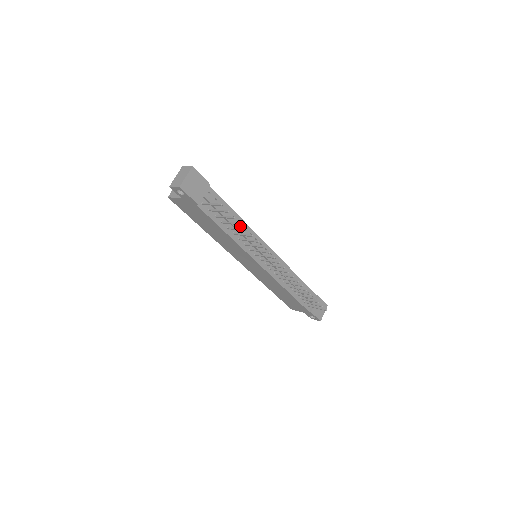
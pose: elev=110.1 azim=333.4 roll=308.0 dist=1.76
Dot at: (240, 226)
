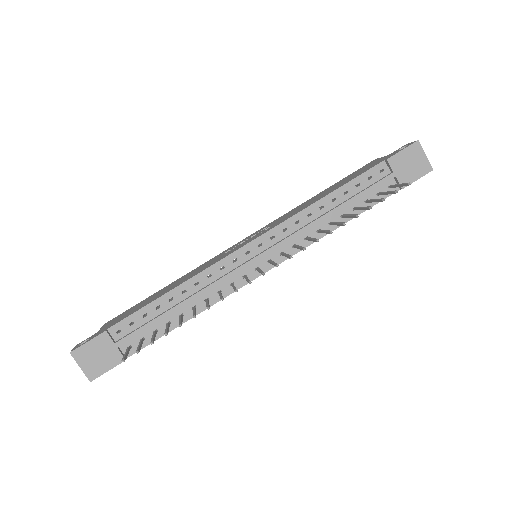
Dot at: (188, 292)
